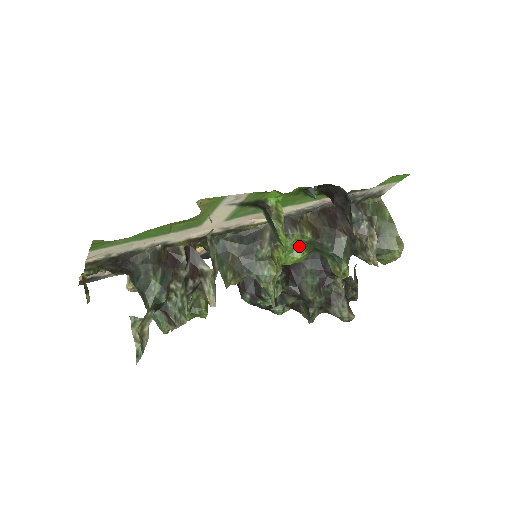
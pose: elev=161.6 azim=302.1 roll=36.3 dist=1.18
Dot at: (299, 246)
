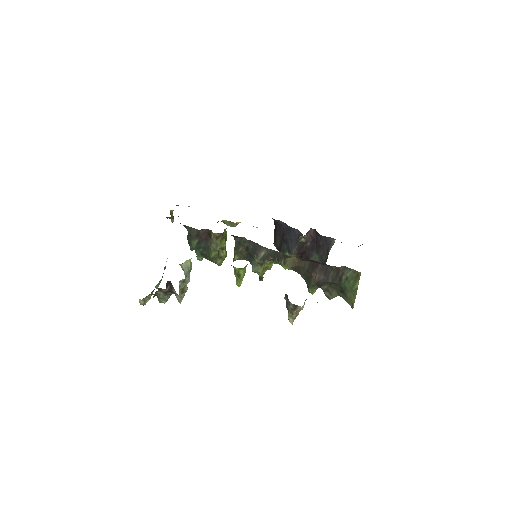
Dot at: occluded
